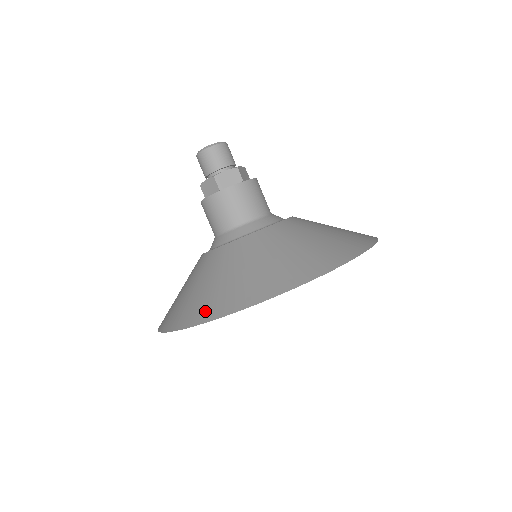
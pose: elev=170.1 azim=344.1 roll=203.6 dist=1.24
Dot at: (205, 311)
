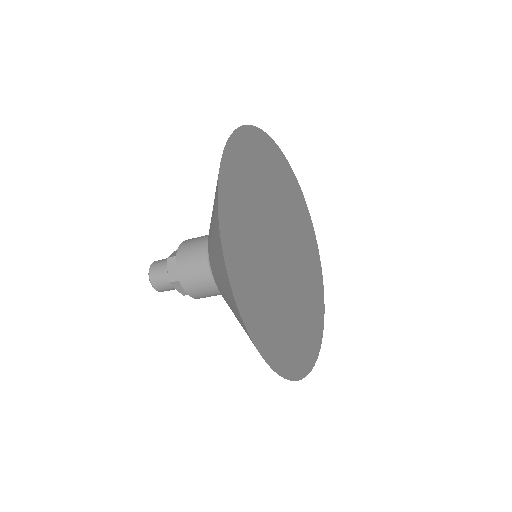
Dot at: (216, 193)
